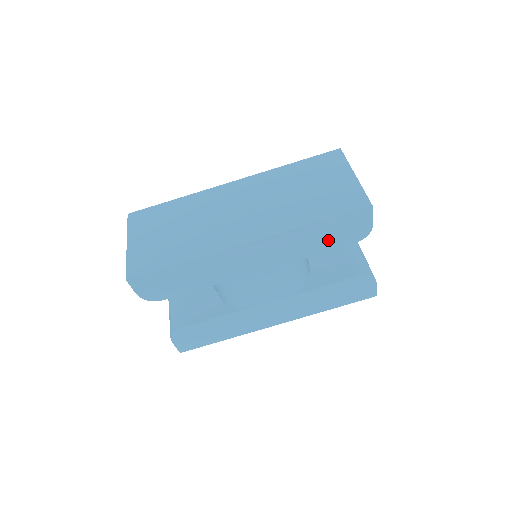
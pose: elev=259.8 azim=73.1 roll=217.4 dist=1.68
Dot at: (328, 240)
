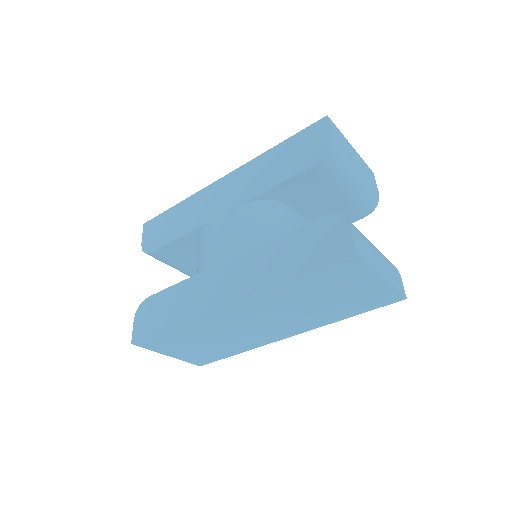
Dot at: occluded
